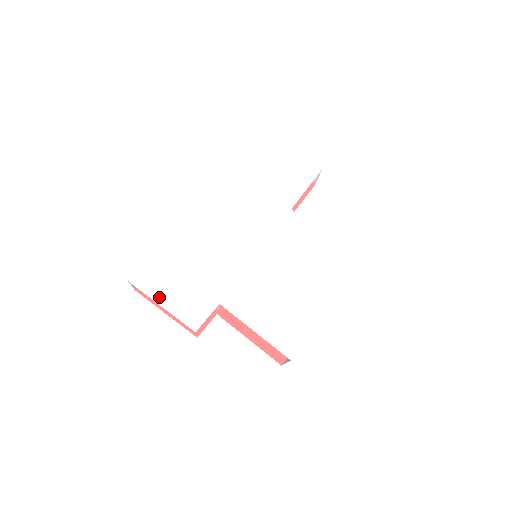
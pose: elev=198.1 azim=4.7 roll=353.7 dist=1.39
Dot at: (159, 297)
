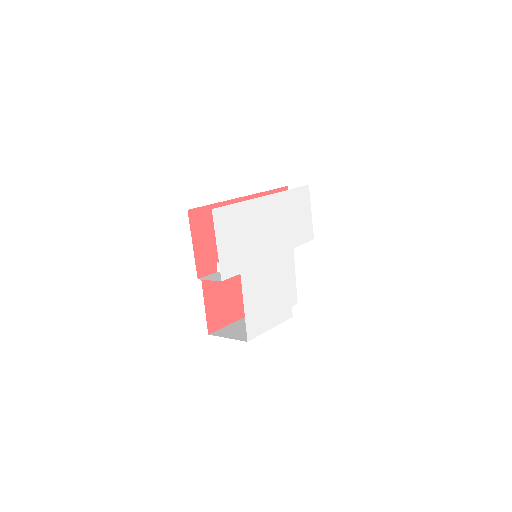
Dot at: (219, 238)
